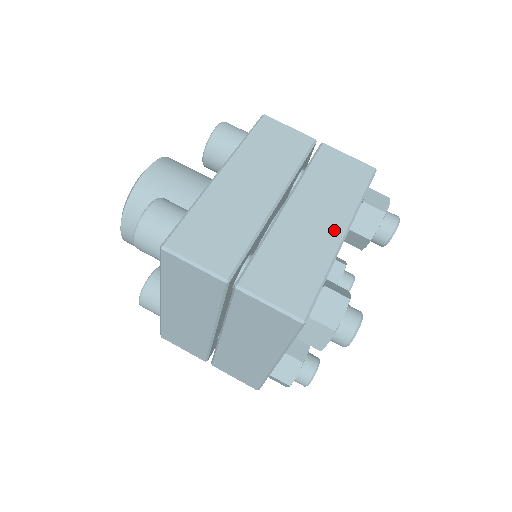
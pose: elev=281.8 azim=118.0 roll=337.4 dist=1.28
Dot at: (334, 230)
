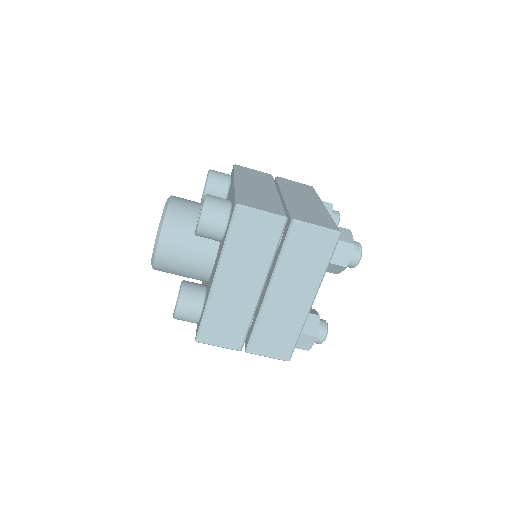
Dot at: (305, 301)
